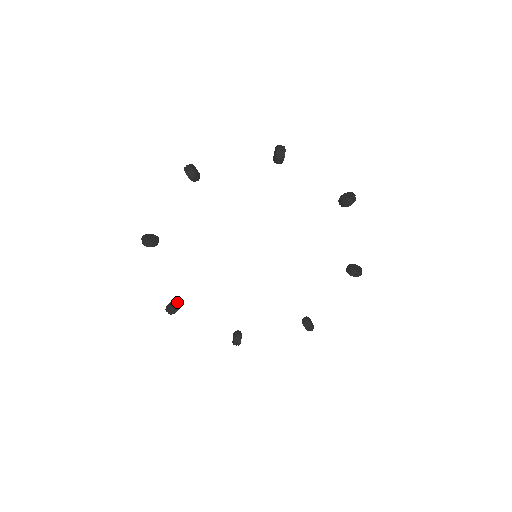
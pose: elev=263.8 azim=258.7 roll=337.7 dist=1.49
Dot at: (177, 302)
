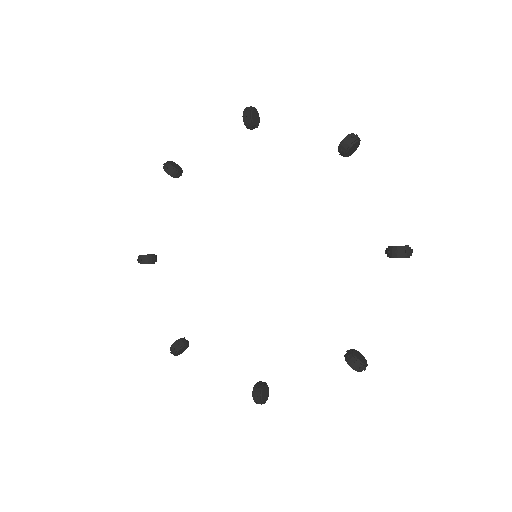
Dot at: (154, 255)
